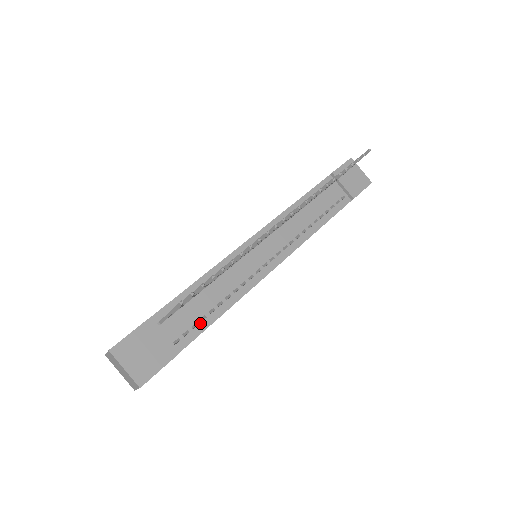
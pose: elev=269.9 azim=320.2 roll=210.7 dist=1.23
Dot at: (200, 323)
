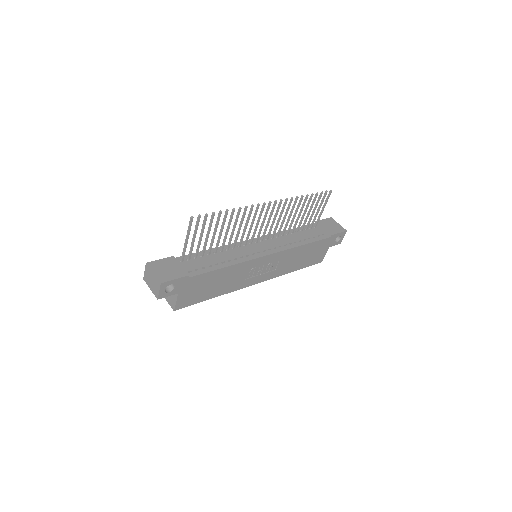
Dot at: (208, 268)
